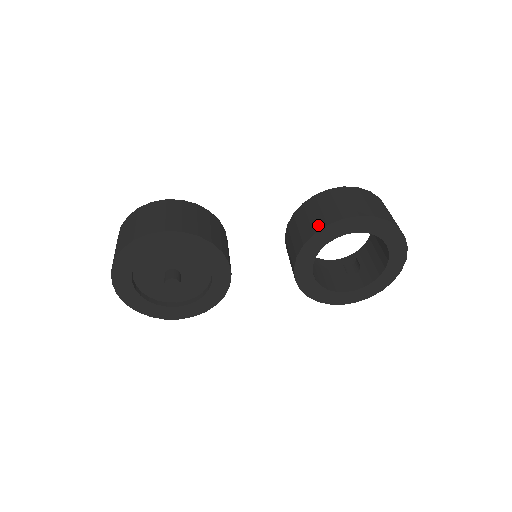
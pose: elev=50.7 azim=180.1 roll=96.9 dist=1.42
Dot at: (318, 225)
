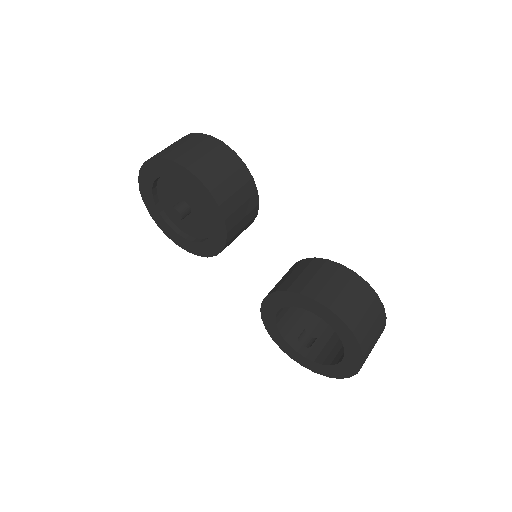
Dot at: (310, 291)
